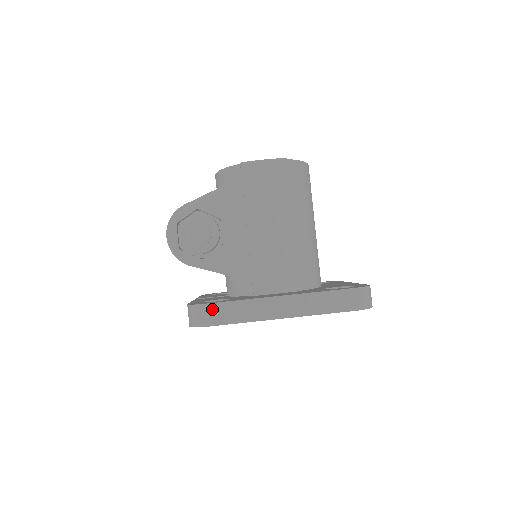
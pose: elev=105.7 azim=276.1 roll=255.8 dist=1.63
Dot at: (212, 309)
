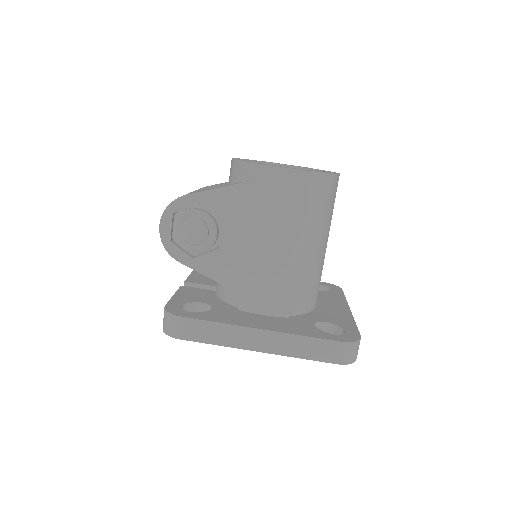
Dot at: (187, 324)
